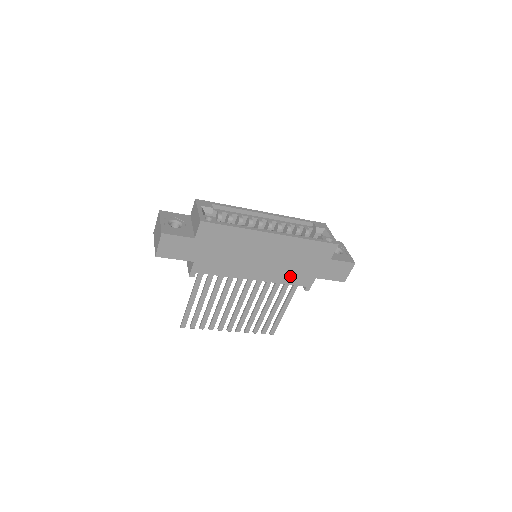
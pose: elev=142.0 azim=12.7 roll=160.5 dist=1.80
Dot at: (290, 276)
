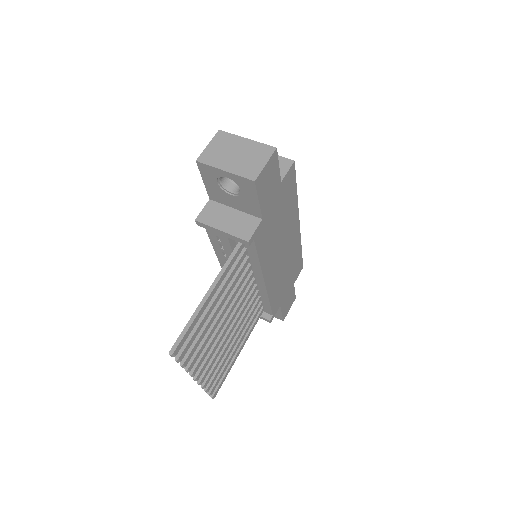
Dot at: (276, 293)
